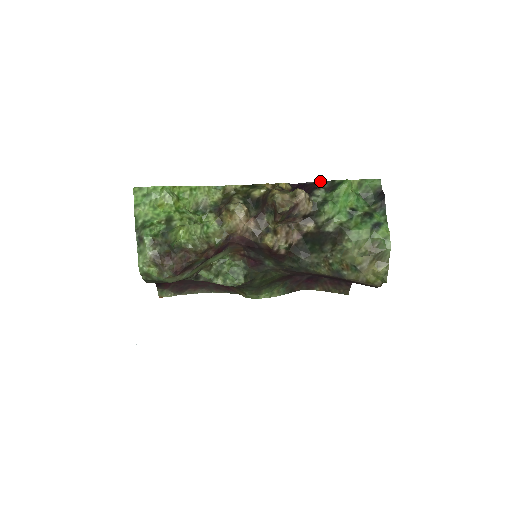
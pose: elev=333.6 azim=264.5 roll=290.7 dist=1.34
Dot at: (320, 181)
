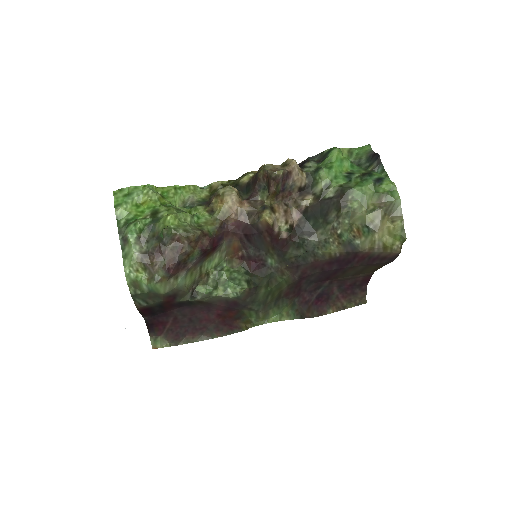
Dot at: (309, 157)
